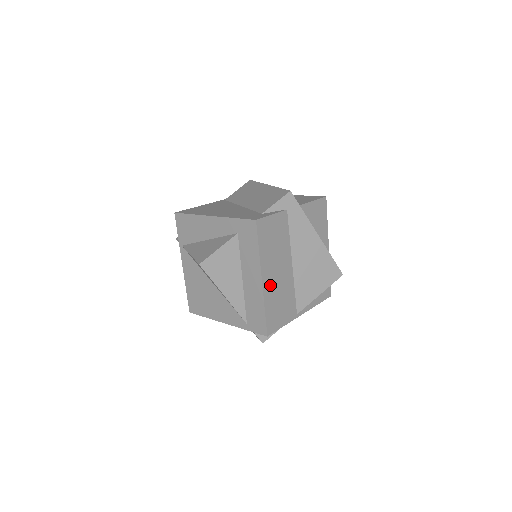
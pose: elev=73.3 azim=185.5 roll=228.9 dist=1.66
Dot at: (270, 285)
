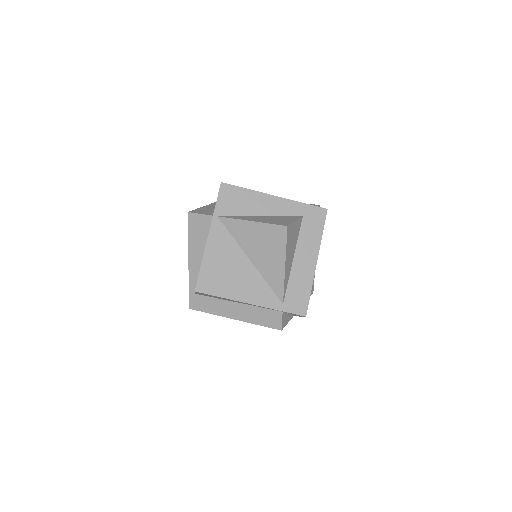
Dot at: occluded
